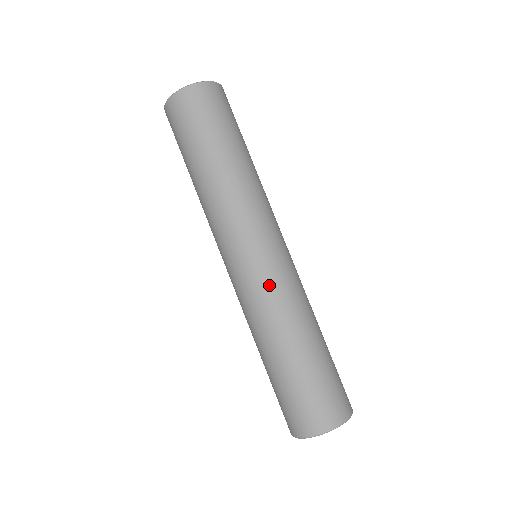
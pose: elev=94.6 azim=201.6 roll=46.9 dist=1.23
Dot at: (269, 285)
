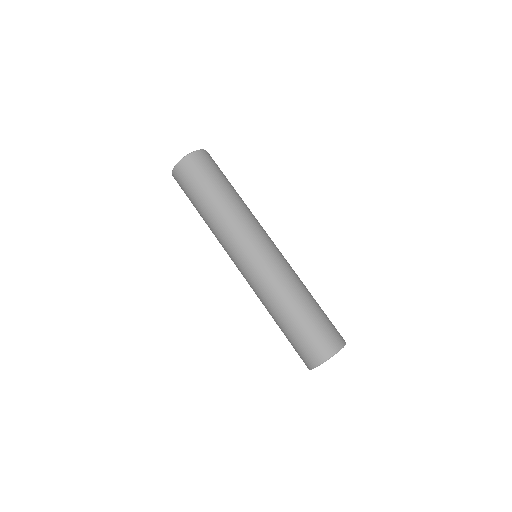
Dot at: (279, 264)
